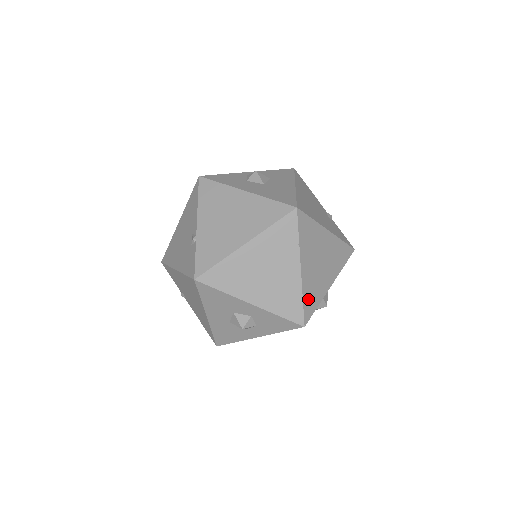
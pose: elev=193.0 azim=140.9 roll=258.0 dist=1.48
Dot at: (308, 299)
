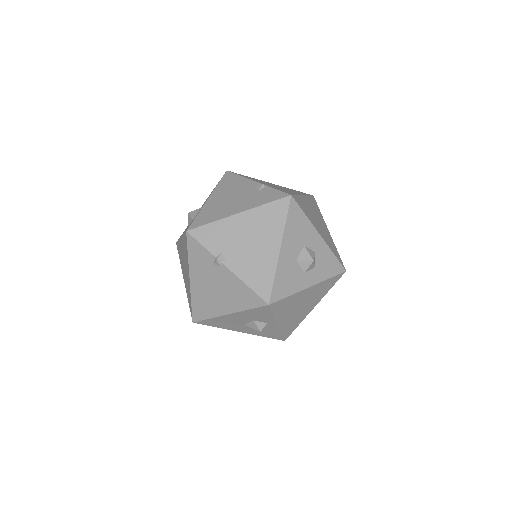
Dot at: occluded
